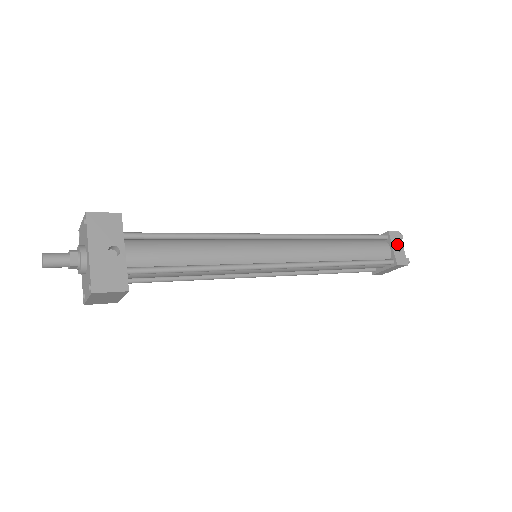
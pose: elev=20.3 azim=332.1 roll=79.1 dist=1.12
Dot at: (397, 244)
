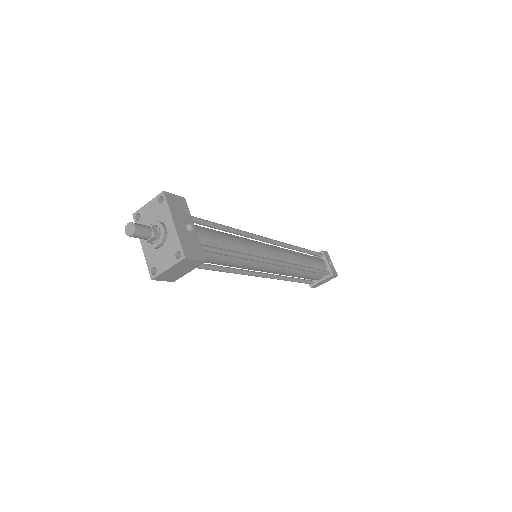
Dot at: (329, 261)
